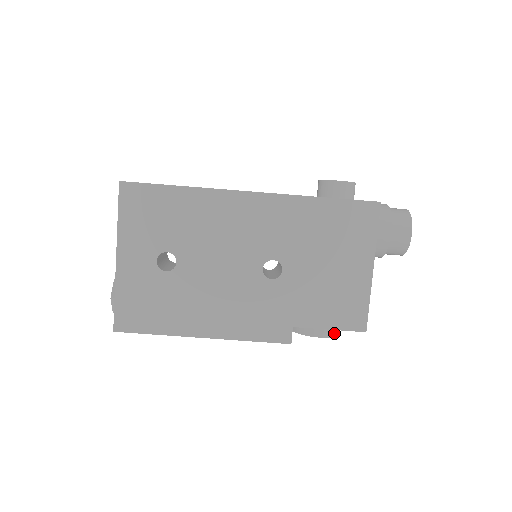
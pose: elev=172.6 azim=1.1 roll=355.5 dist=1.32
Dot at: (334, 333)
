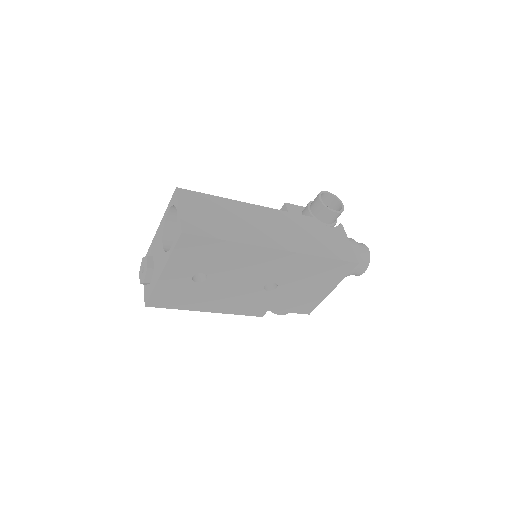
Dot at: occluded
